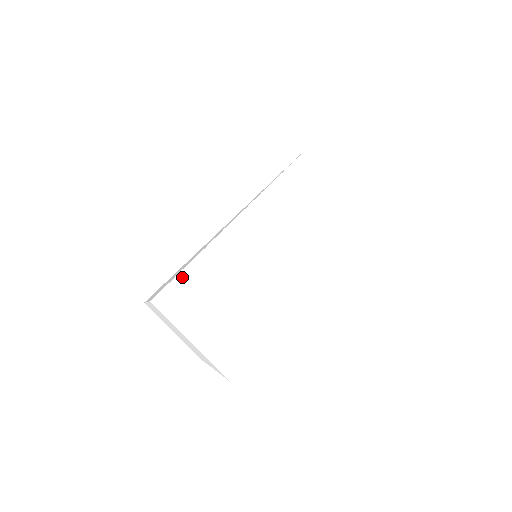
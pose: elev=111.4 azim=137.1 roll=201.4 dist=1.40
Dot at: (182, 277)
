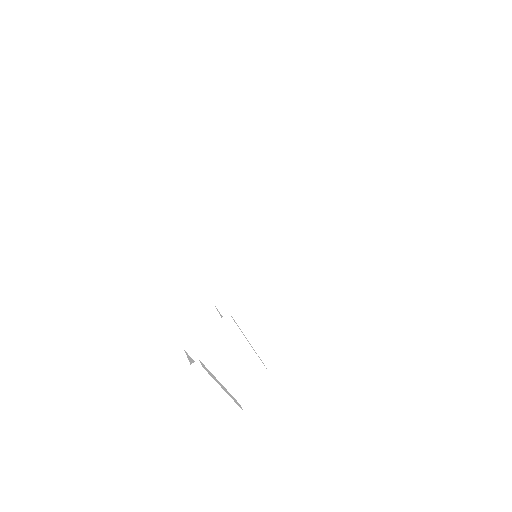
Dot at: (199, 372)
